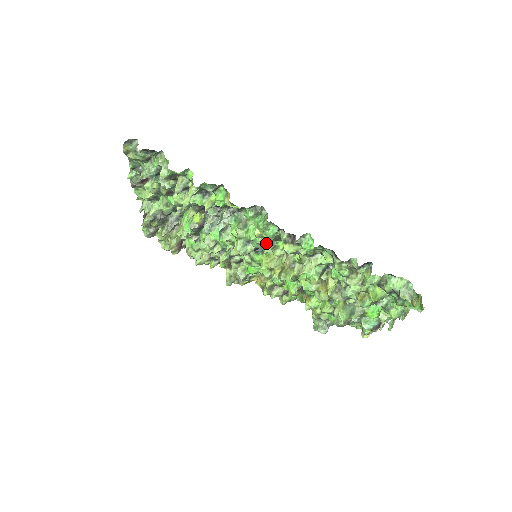
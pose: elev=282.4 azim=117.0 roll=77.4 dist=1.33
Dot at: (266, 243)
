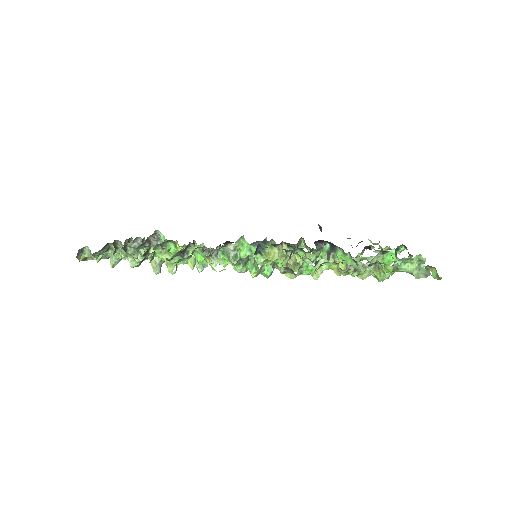
Dot at: occluded
